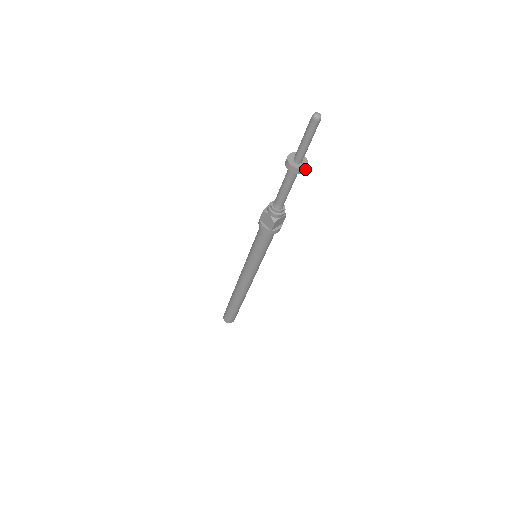
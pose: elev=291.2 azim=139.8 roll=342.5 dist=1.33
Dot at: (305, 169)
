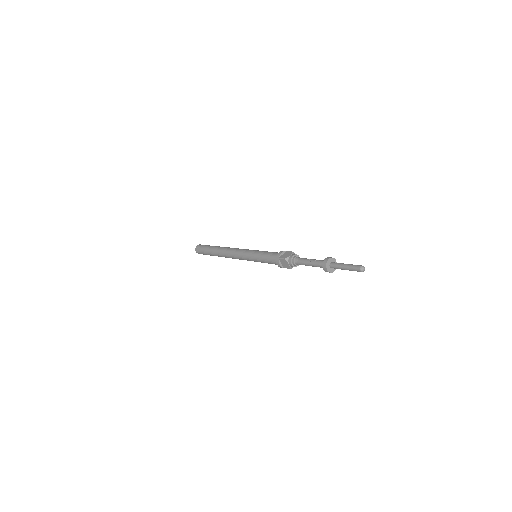
Dot at: (333, 269)
